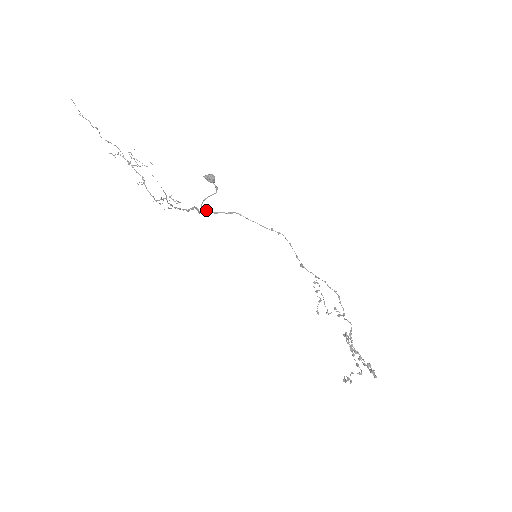
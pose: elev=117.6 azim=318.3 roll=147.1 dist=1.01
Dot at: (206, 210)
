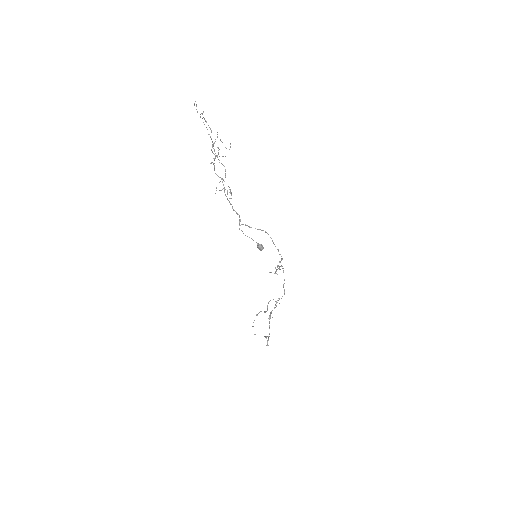
Dot at: (245, 225)
